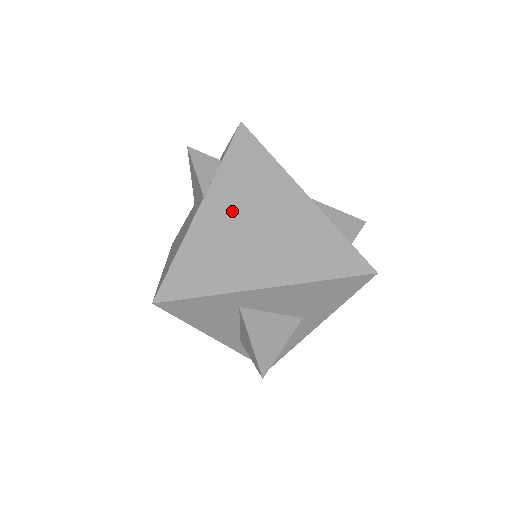
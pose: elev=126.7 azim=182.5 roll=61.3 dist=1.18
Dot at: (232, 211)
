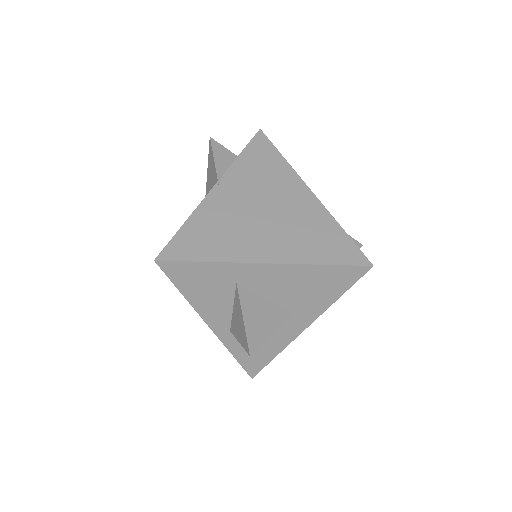
Dot at: (242, 196)
